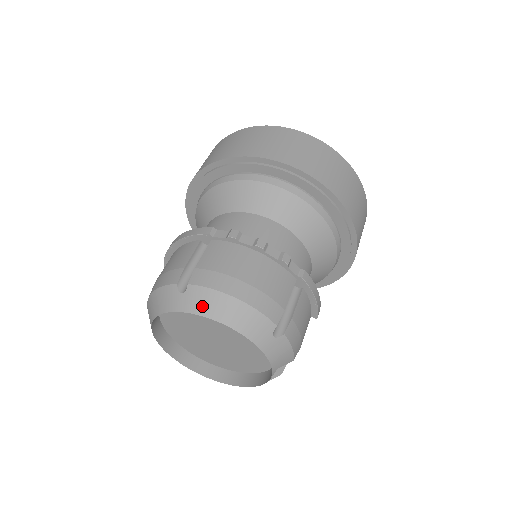
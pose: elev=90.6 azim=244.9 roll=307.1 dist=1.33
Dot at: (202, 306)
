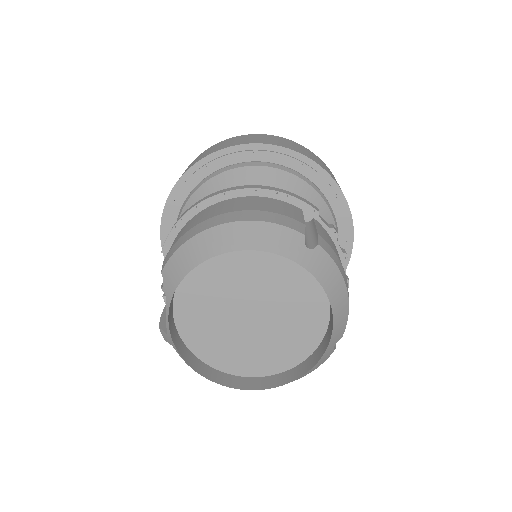
Dot at: (325, 275)
